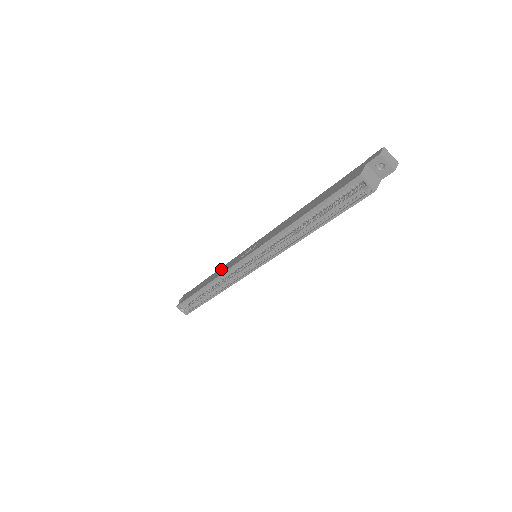
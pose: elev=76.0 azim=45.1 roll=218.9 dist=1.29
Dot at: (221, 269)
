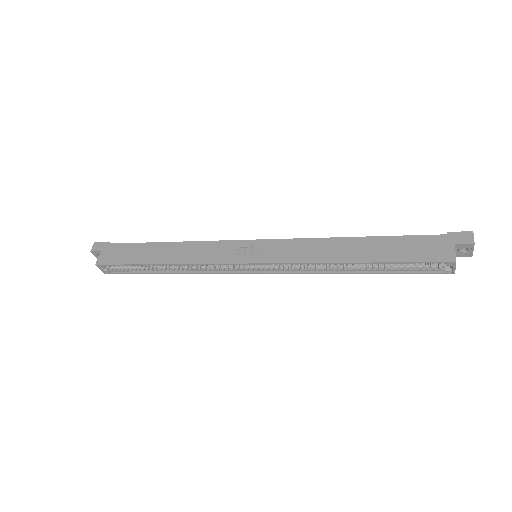
Dot at: (190, 248)
